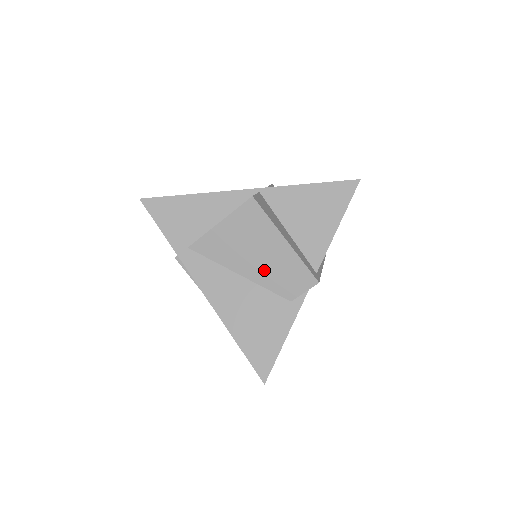
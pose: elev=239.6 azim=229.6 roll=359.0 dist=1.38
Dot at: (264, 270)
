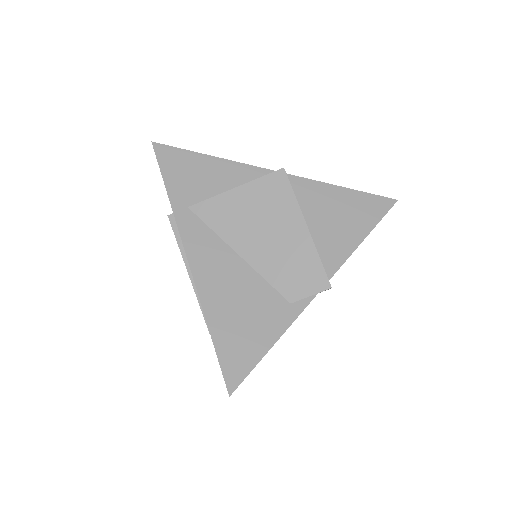
Dot at: (270, 256)
